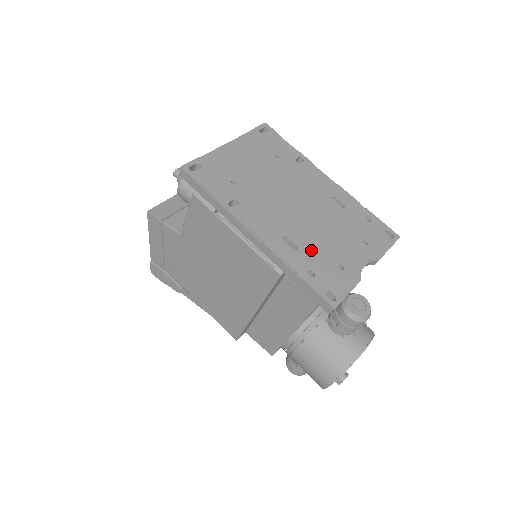
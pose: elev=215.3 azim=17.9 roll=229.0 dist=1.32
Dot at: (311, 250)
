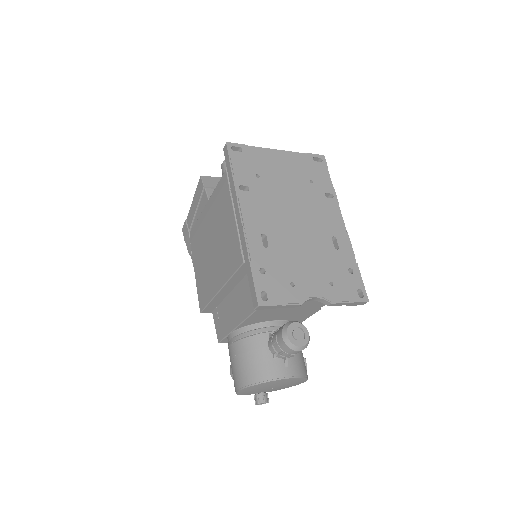
Dot at: (278, 257)
